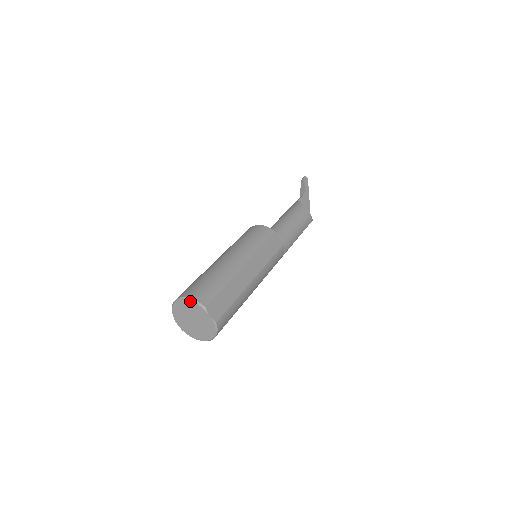
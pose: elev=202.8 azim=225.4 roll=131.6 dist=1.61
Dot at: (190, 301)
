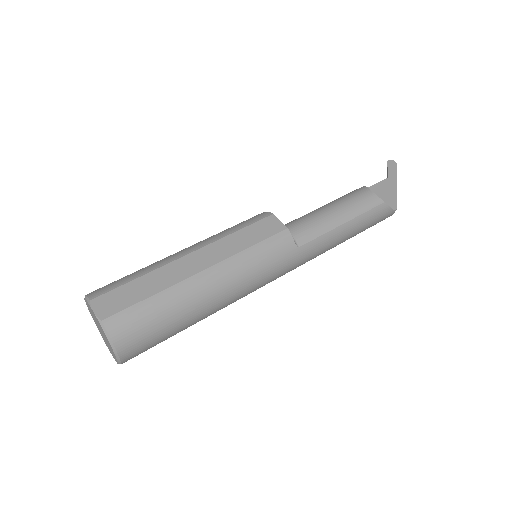
Dot at: (85, 299)
